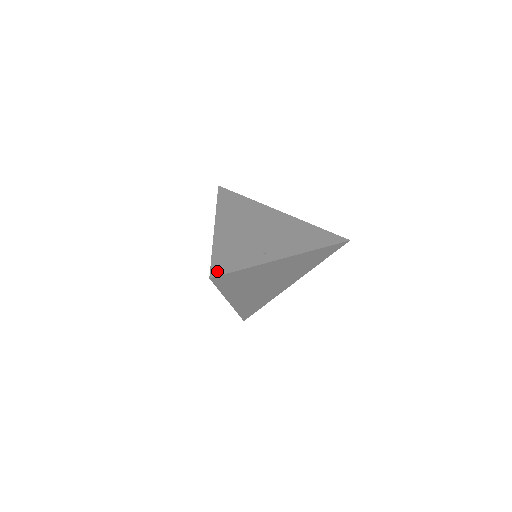
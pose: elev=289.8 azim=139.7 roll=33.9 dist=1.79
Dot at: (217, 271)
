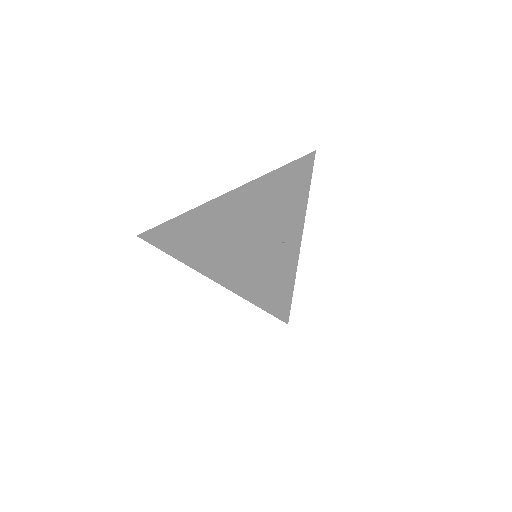
Dot at: (281, 309)
